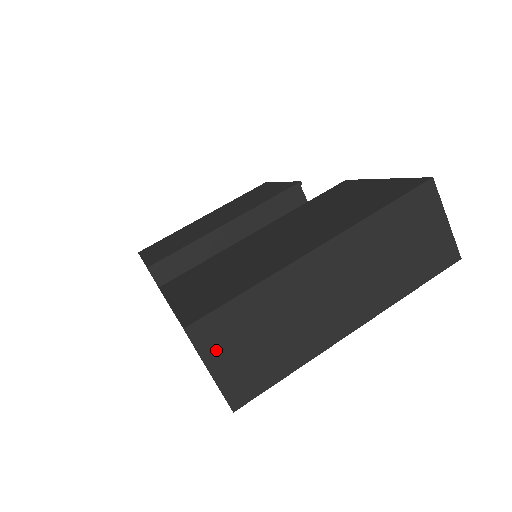
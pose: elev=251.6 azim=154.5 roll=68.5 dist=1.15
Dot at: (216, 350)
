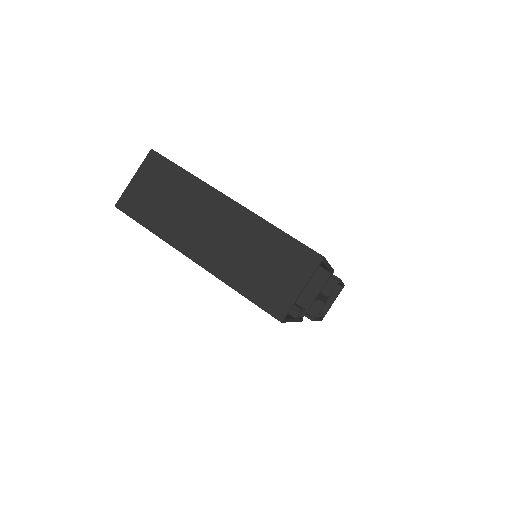
Dot at: (146, 174)
